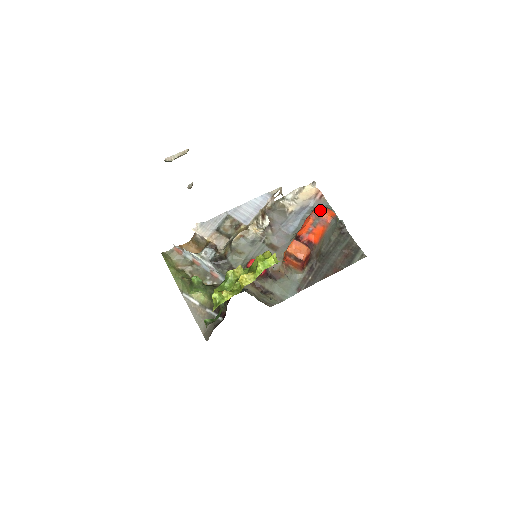
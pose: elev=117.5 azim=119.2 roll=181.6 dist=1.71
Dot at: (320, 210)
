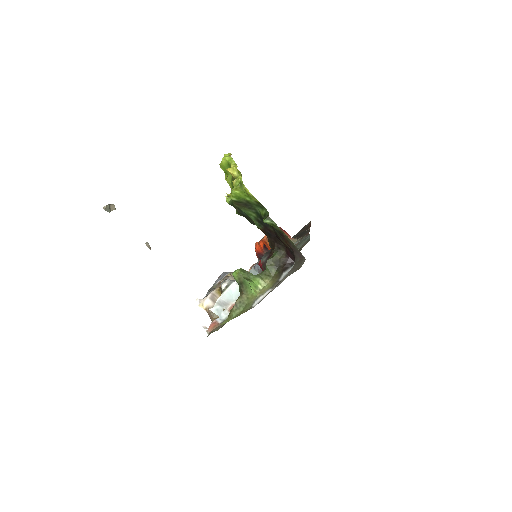
Dot at: occluded
